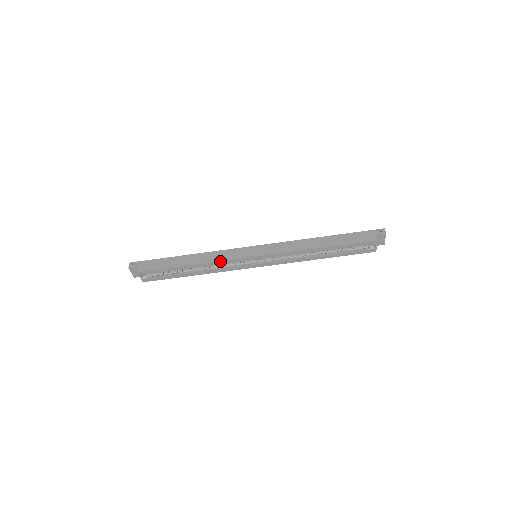
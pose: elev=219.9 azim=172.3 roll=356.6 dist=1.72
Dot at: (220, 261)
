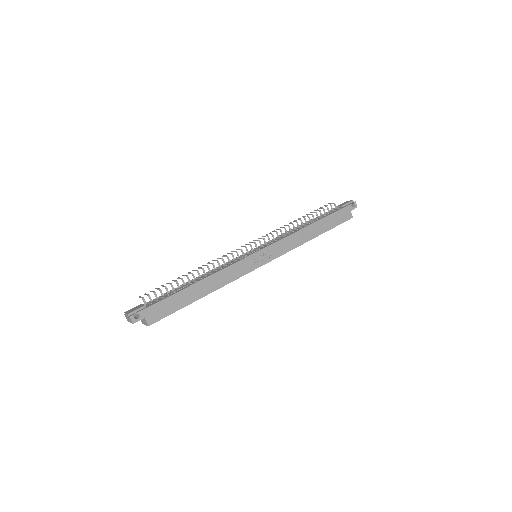
Dot at: occluded
